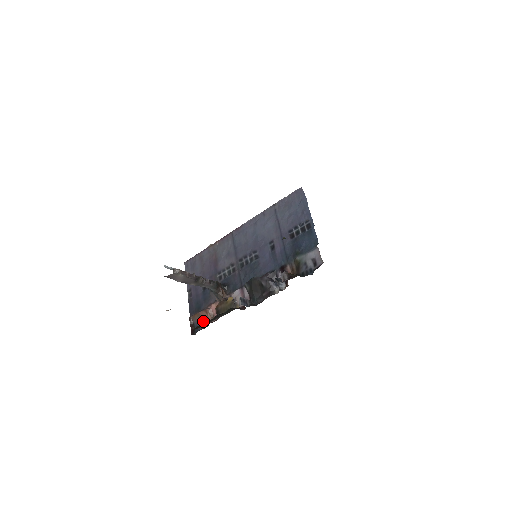
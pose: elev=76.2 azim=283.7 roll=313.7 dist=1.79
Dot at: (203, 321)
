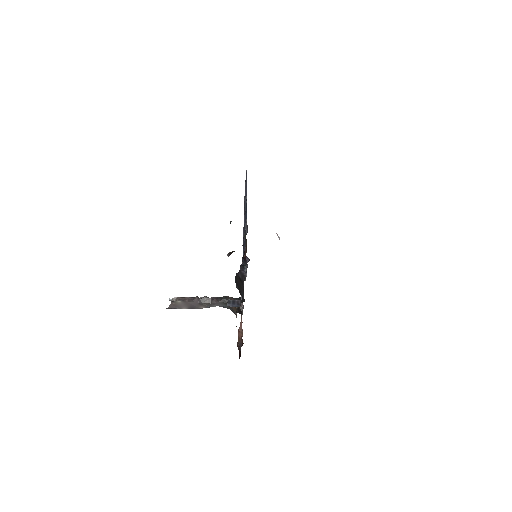
Dot at: (241, 342)
